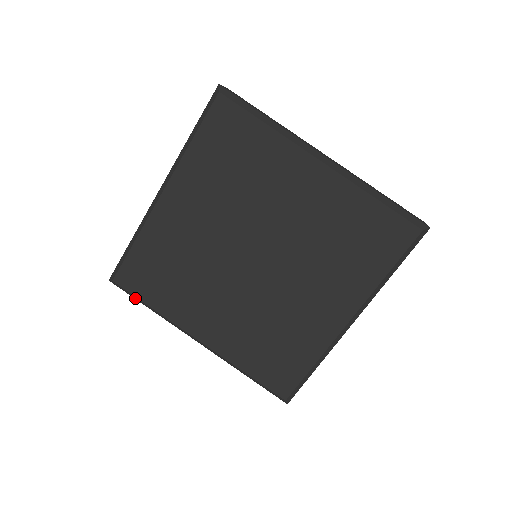
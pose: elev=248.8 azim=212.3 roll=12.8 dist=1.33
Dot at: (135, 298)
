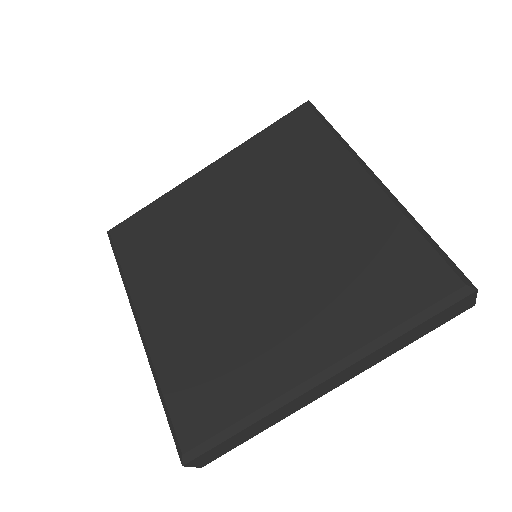
Dot at: (116, 256)
